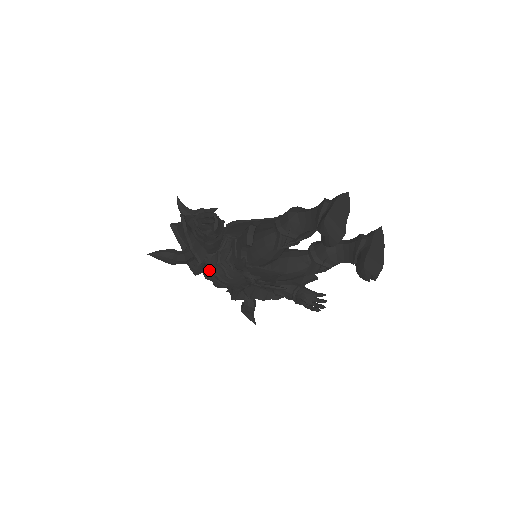
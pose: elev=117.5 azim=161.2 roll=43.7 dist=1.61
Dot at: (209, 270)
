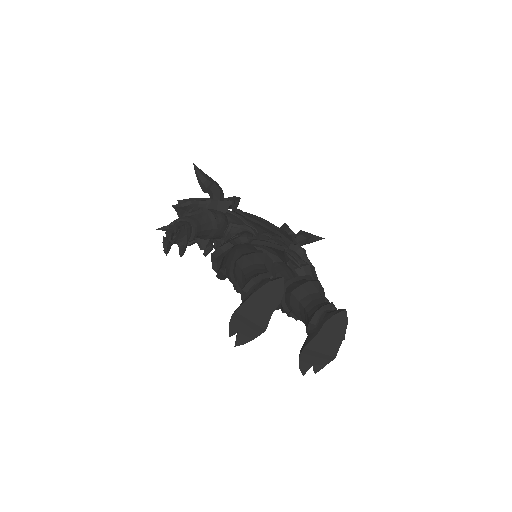
Dot at: occluded
